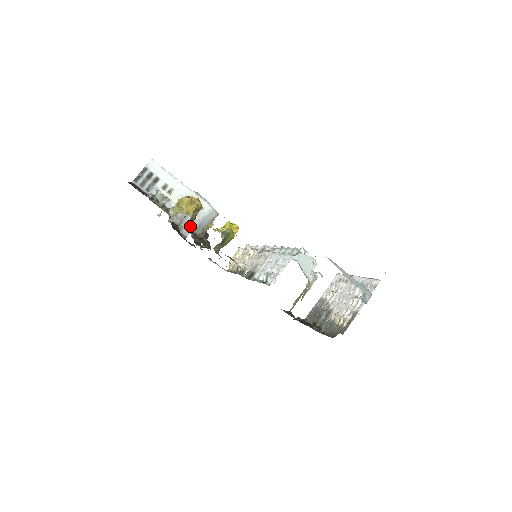
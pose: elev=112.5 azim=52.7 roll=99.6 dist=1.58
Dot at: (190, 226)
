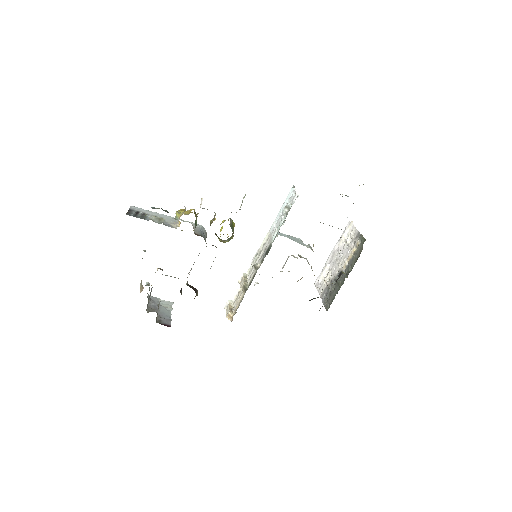
Dot at: (195, 233)
